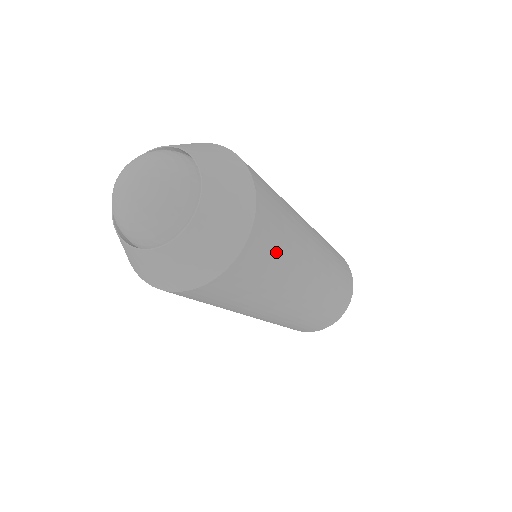
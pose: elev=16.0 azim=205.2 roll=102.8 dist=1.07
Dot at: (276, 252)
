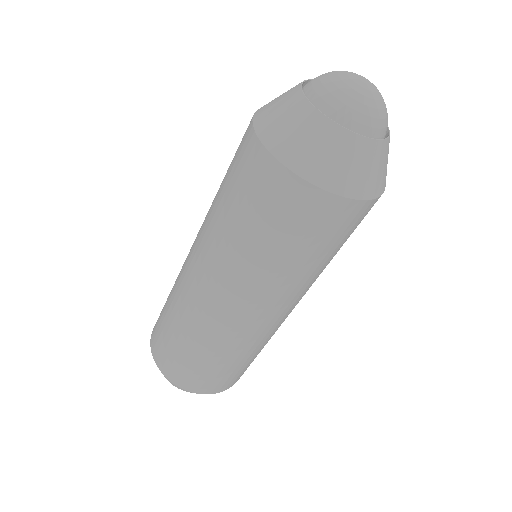
Dot at: occluded
